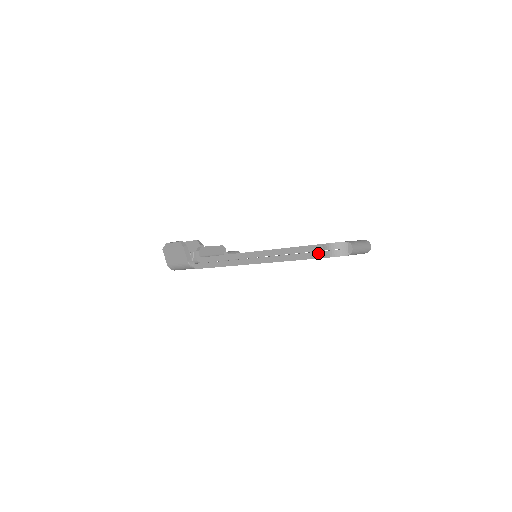
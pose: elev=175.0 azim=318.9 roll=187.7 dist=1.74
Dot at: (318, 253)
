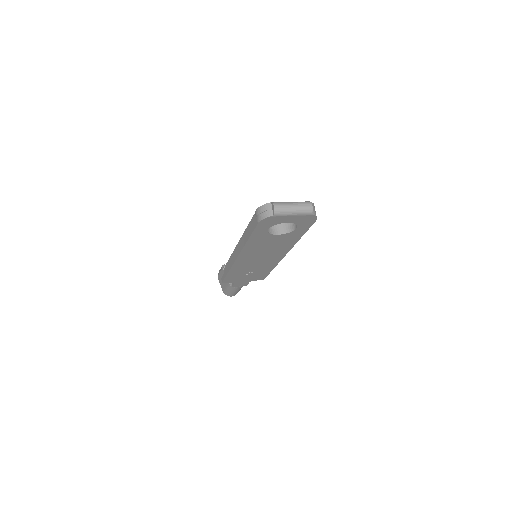
Dot at: (254, 223)
